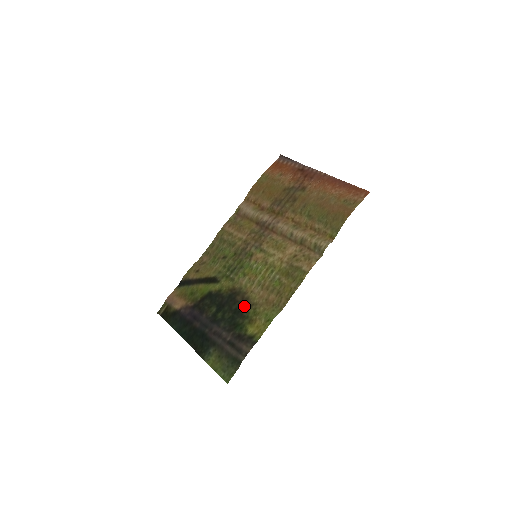
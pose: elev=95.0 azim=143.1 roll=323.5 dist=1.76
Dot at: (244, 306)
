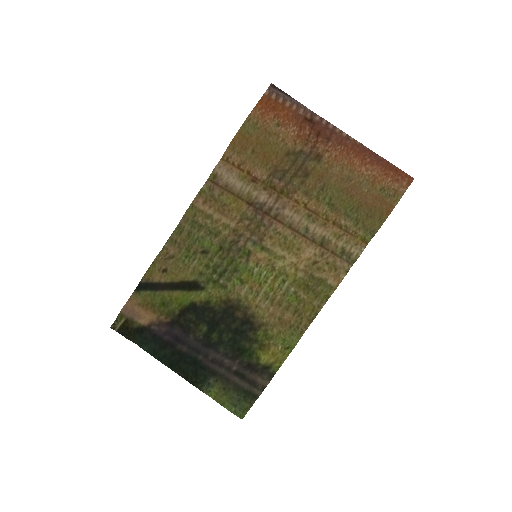
Dot at: (249, 326)
